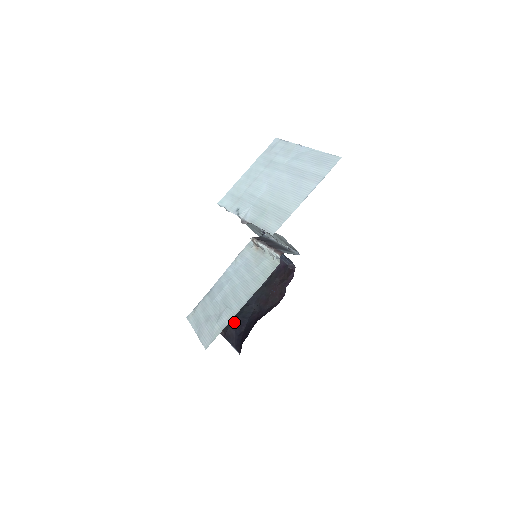
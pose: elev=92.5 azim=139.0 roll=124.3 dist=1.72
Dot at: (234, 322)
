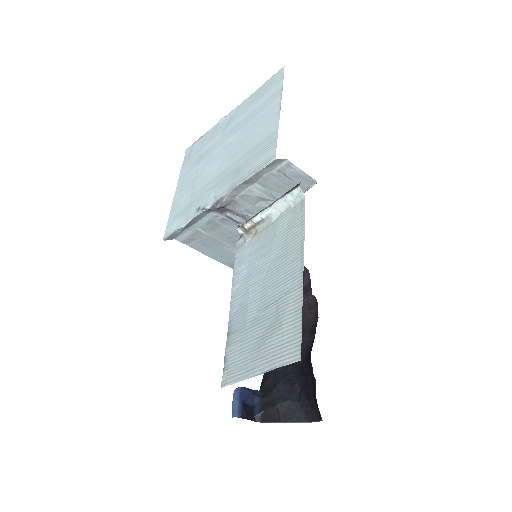
Dot at: (278, 391)
